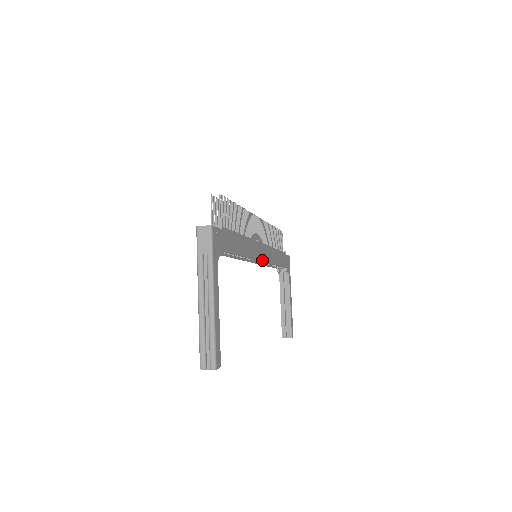
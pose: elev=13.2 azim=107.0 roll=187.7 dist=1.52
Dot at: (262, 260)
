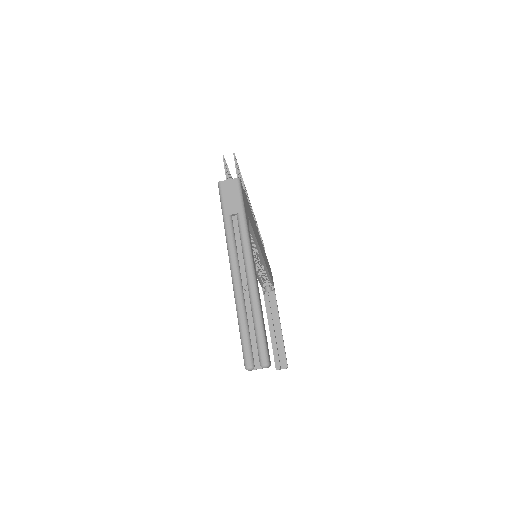
Dot at: (264, 260)
